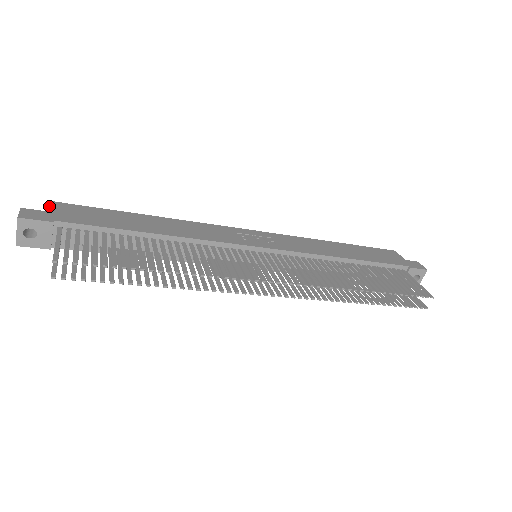
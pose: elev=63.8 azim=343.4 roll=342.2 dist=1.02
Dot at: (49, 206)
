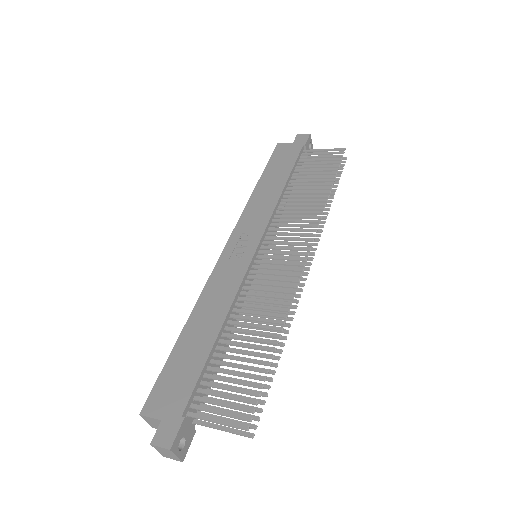
Dot at: (151, 416)
